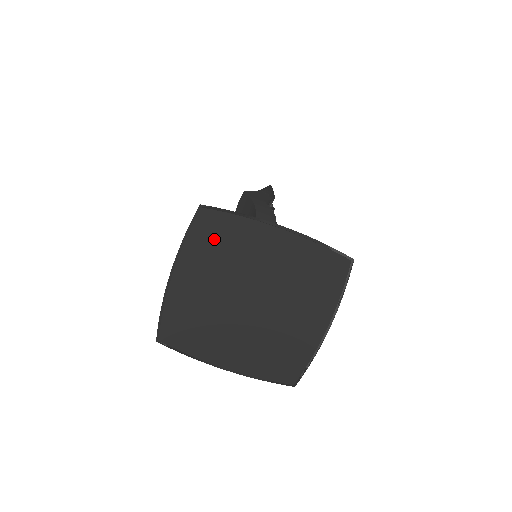
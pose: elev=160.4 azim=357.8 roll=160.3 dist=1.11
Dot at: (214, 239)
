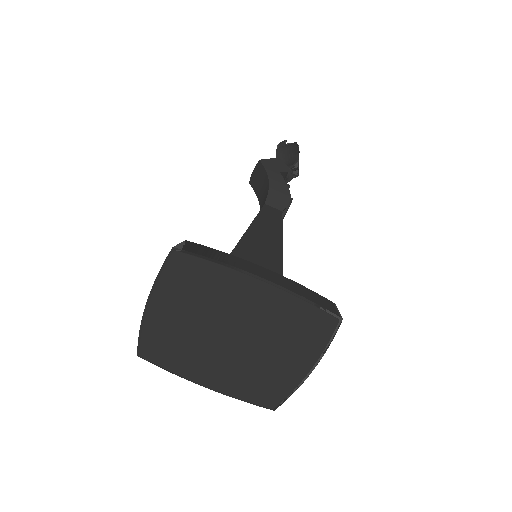
Dot at: (189, 281)
